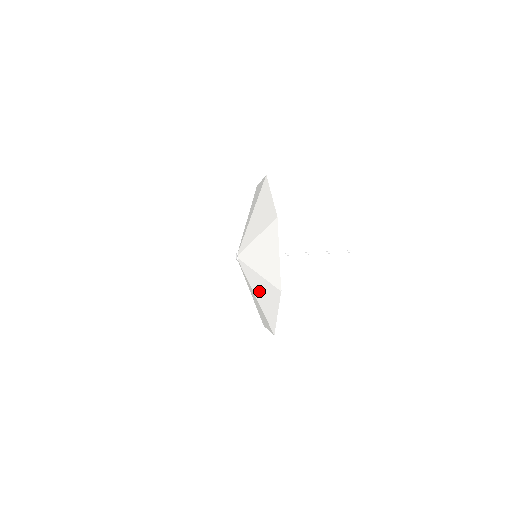
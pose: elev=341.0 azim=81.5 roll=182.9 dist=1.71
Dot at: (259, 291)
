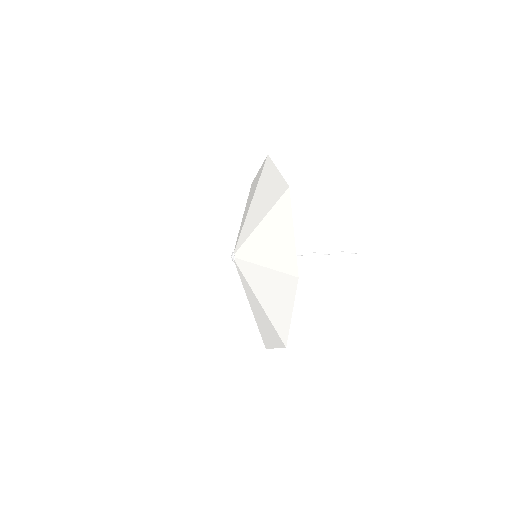
Dot at: (264, 291)
